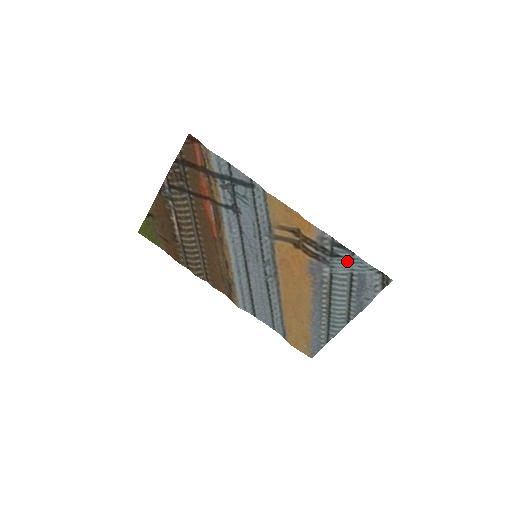
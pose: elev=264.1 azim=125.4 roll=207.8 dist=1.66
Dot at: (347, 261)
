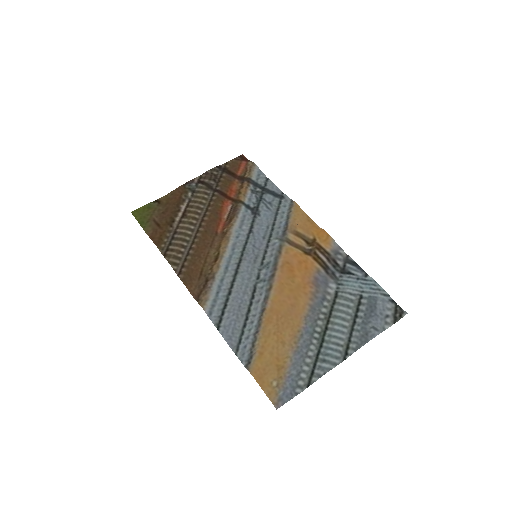
Dot at: (358, 281)
